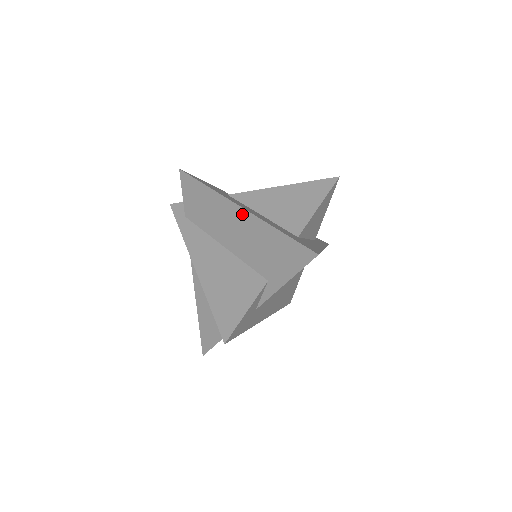
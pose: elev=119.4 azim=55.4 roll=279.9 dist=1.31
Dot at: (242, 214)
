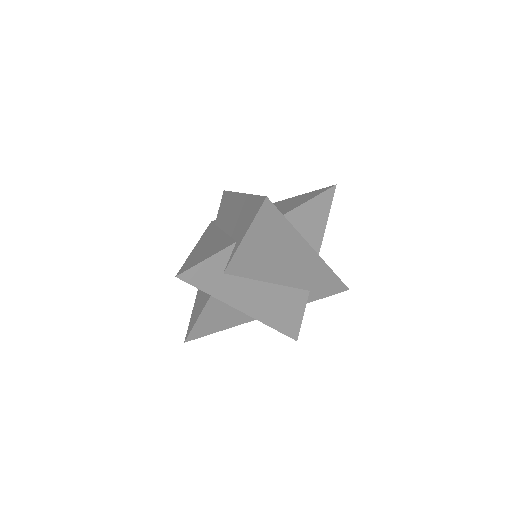
Dot at: (240, 198)
